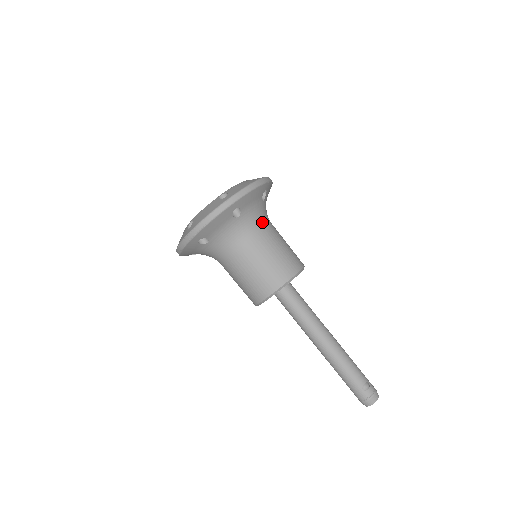
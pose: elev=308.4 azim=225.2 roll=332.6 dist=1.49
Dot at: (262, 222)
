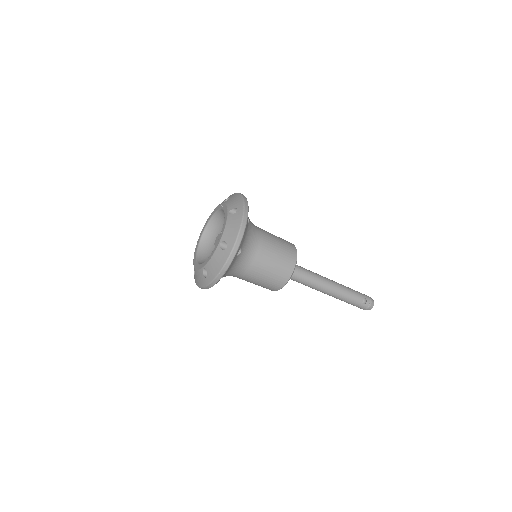
Dot at: (255, 239)
